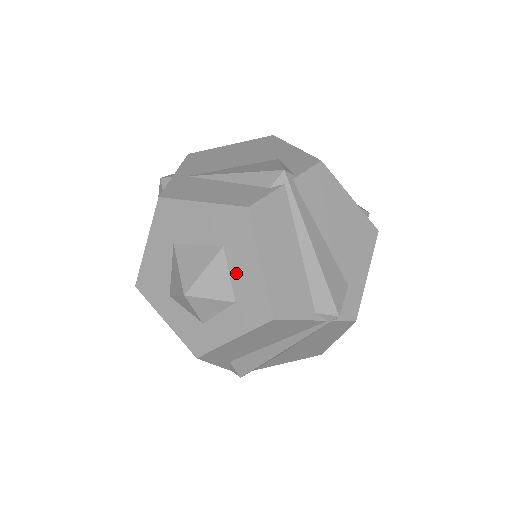
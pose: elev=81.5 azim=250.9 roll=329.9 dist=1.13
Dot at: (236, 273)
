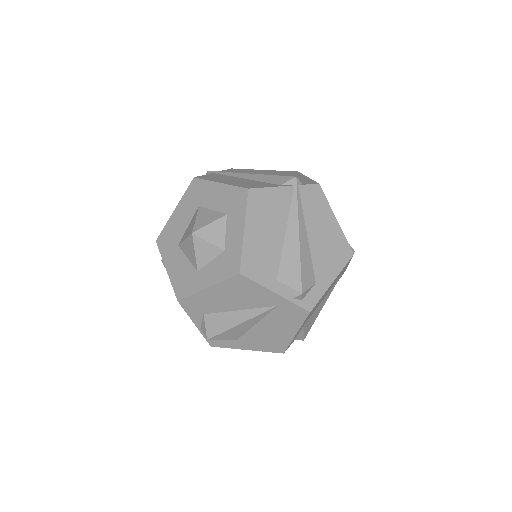
Dot at: (214, 204)
